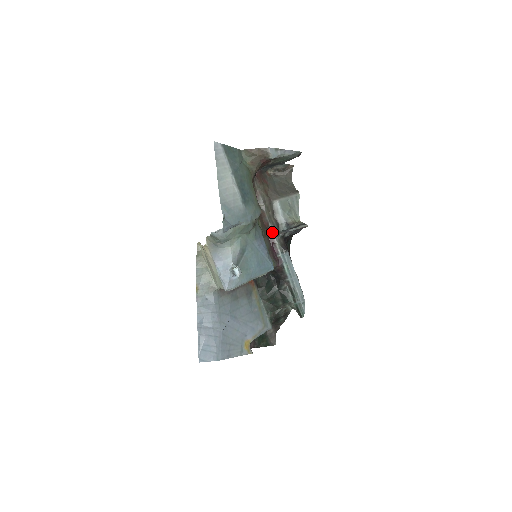
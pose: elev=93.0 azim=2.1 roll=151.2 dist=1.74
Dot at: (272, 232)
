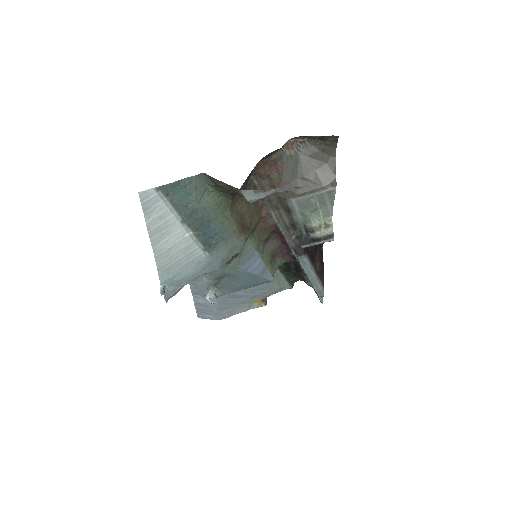
Dot at: (282, 232)
